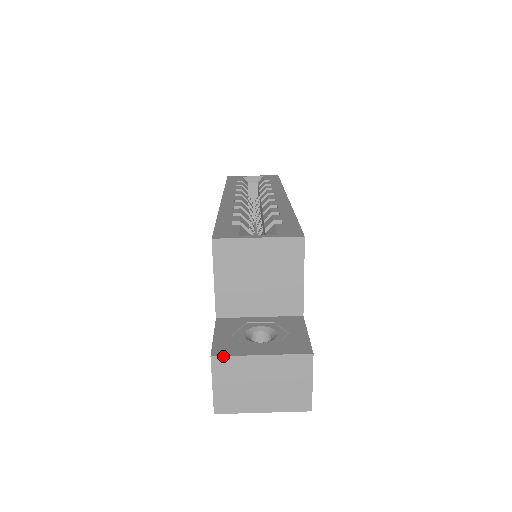
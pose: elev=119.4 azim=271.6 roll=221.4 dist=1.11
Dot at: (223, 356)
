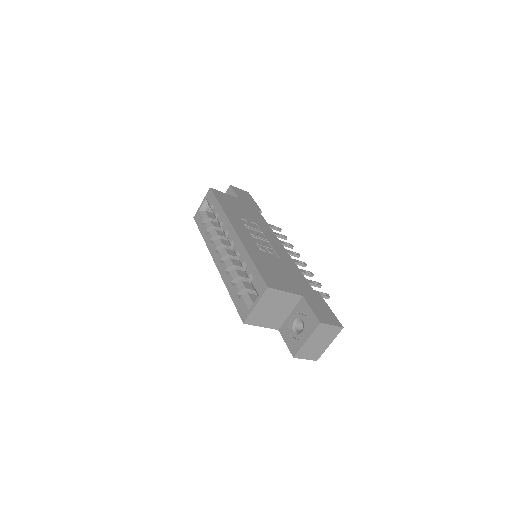
Dot at: (296, 354)
